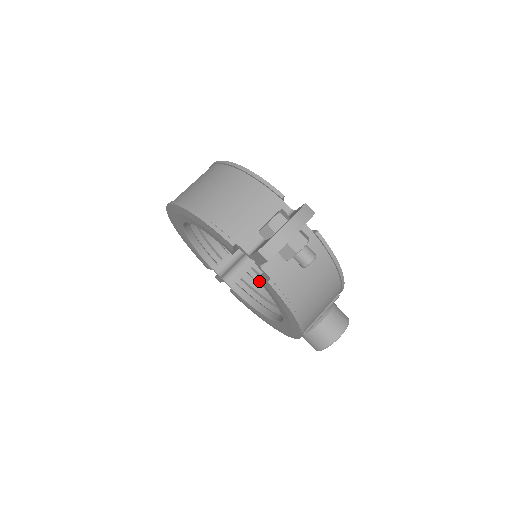
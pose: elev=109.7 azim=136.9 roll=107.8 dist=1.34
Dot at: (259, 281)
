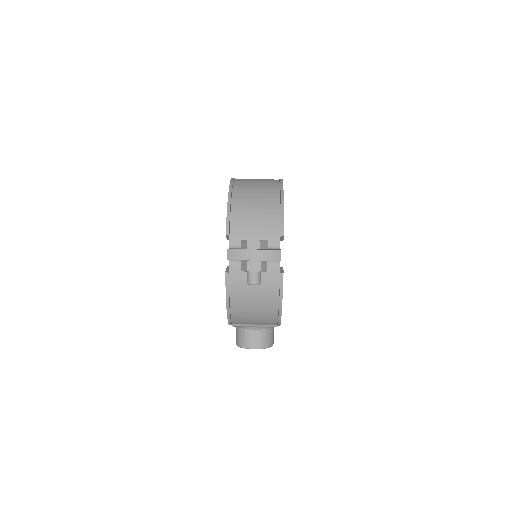
Dot at: (227, 268)
